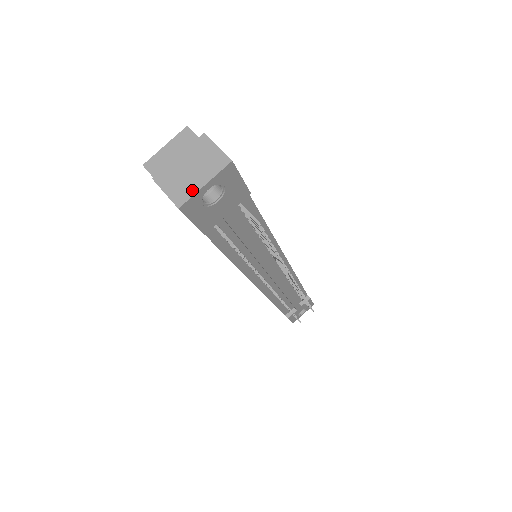
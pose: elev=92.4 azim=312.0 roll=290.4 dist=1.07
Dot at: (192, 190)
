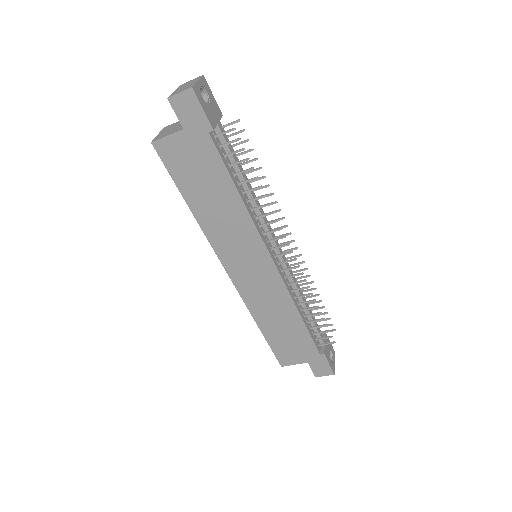
Dot at: (193, 84)
